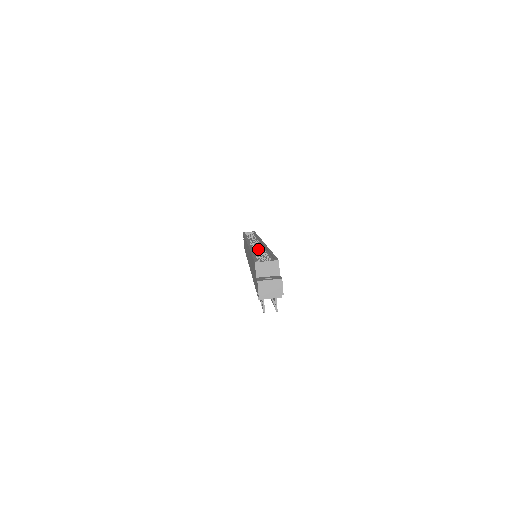
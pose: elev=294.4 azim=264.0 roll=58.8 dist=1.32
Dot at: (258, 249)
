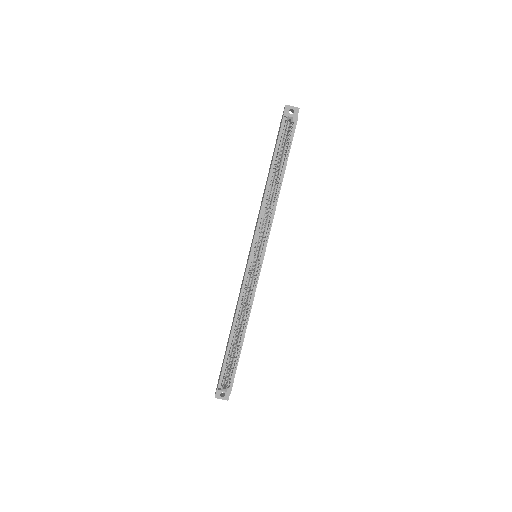
Dot at: (249, 289)
